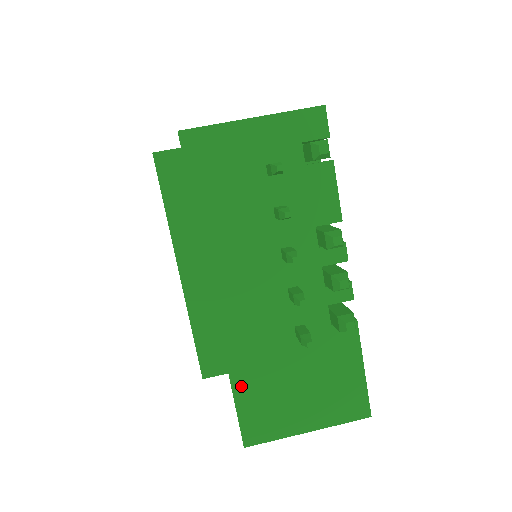
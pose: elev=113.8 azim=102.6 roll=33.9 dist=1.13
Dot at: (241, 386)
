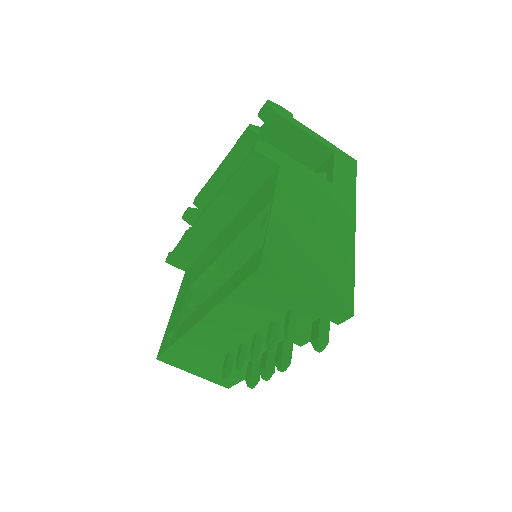
Dot at: (178, 347)
